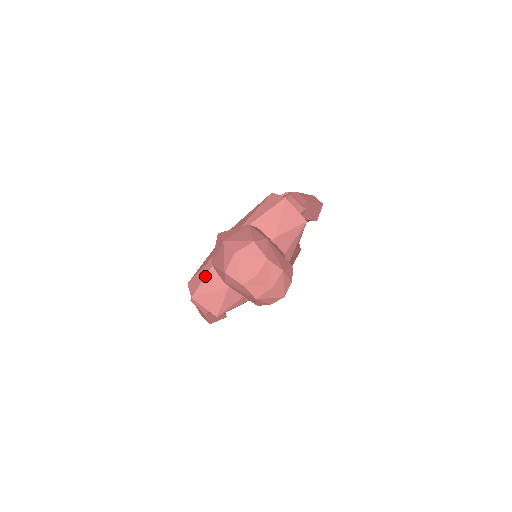
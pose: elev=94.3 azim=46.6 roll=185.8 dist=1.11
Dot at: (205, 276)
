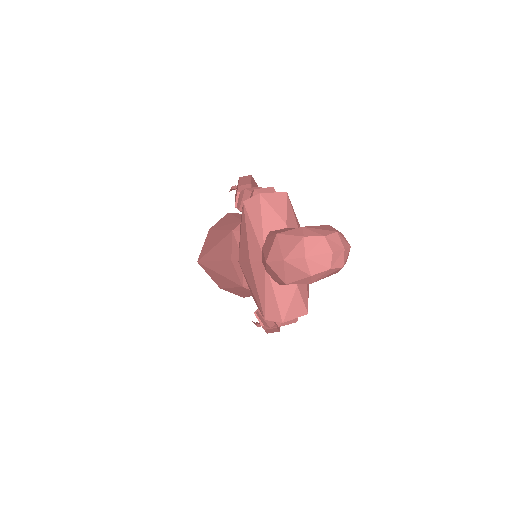
Dot at: (276, 300)
